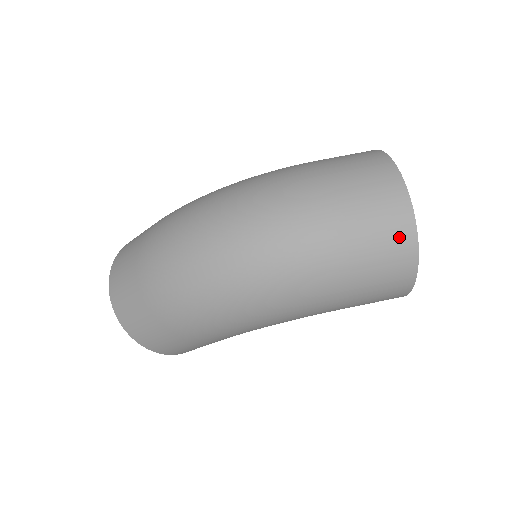
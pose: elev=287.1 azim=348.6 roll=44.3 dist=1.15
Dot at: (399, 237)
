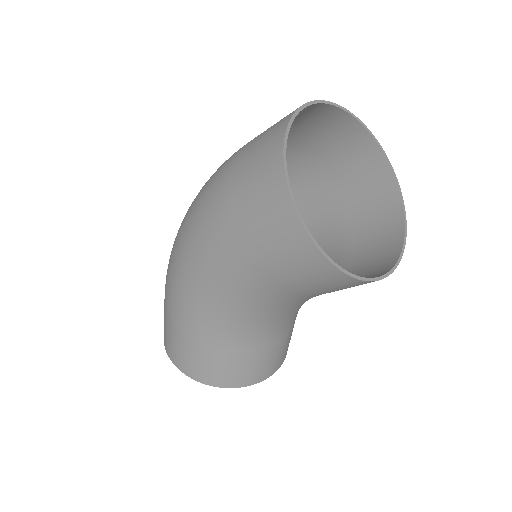
Dot at: (275, 130)
